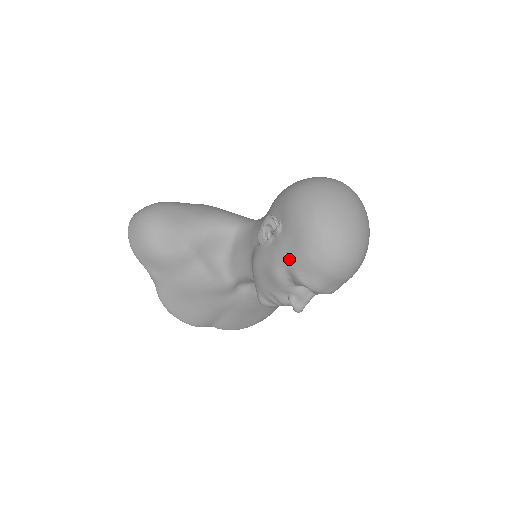
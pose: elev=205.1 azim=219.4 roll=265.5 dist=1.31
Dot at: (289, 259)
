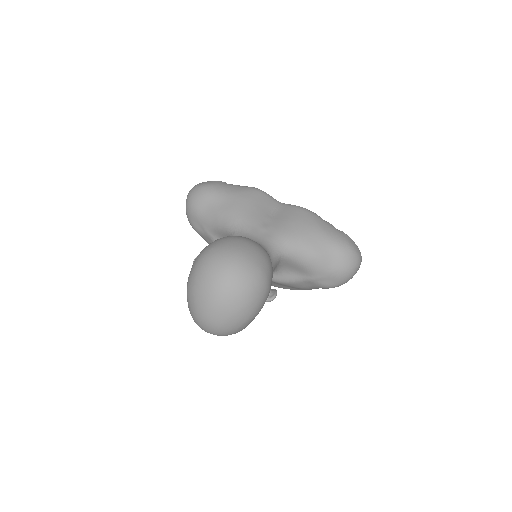
Dot at: occluded
